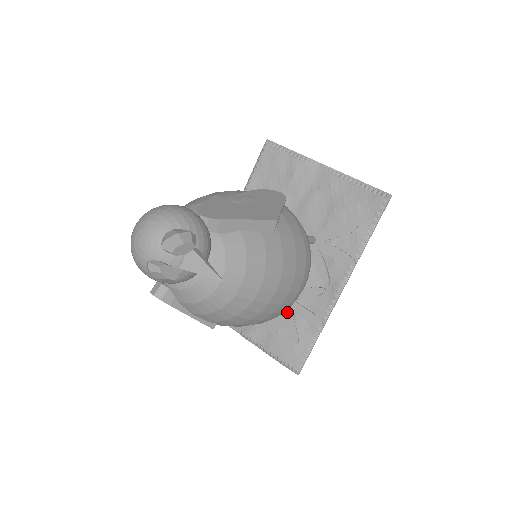
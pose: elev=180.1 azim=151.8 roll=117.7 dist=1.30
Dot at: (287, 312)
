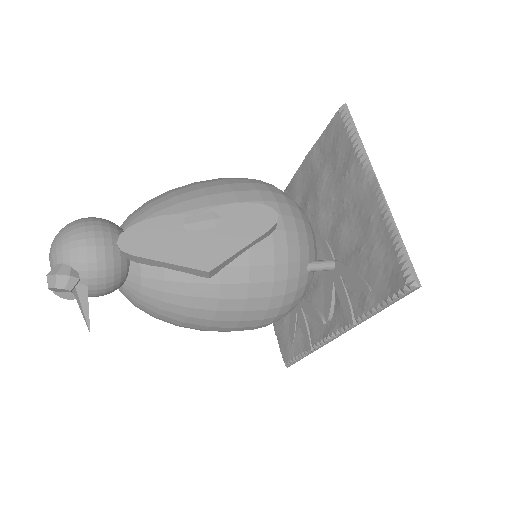
Dot at: (294, 312)
